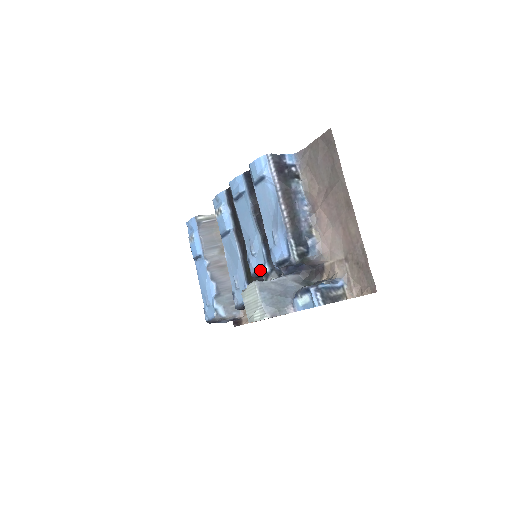
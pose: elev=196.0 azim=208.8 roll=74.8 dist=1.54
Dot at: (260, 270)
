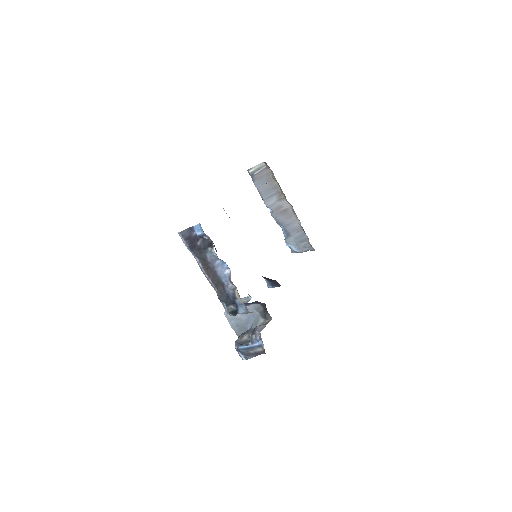
Dot at: occluded
